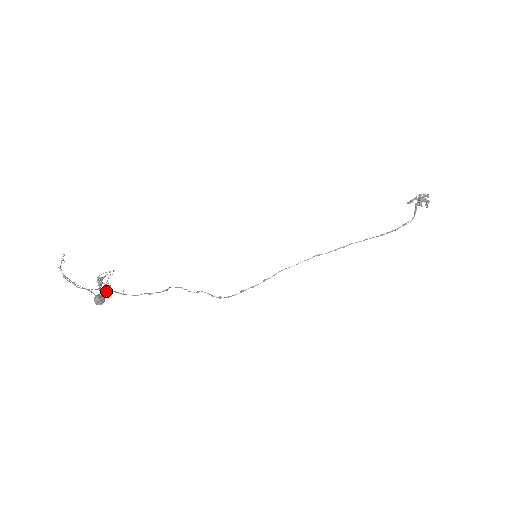
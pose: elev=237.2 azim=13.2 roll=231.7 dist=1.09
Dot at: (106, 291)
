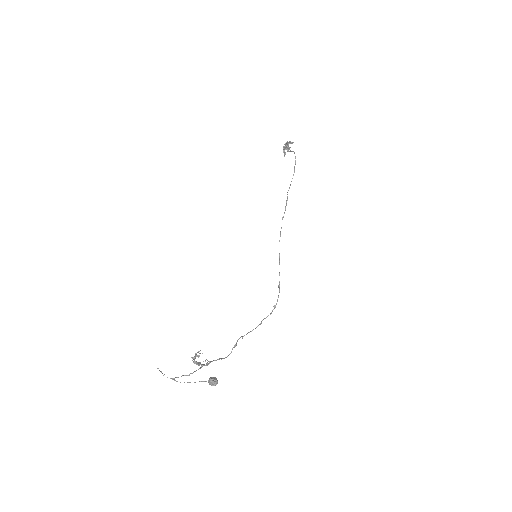
Dot at: (208, 364)
